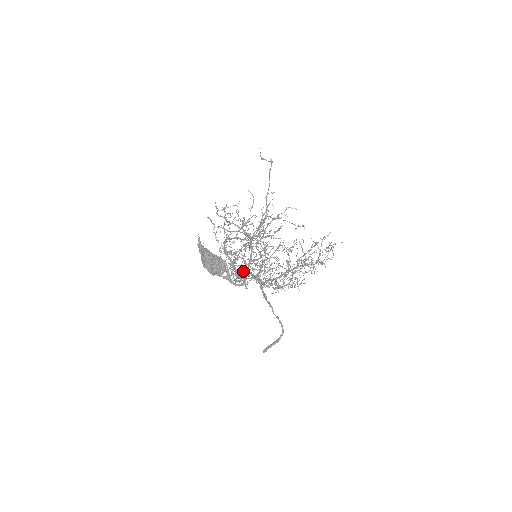
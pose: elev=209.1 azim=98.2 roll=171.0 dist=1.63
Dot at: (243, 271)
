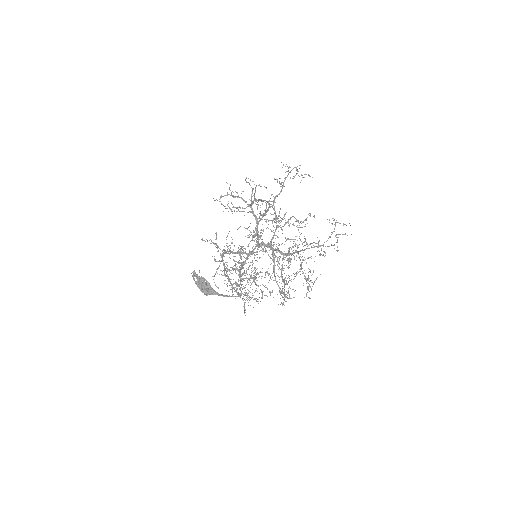
Dot at: occluded
